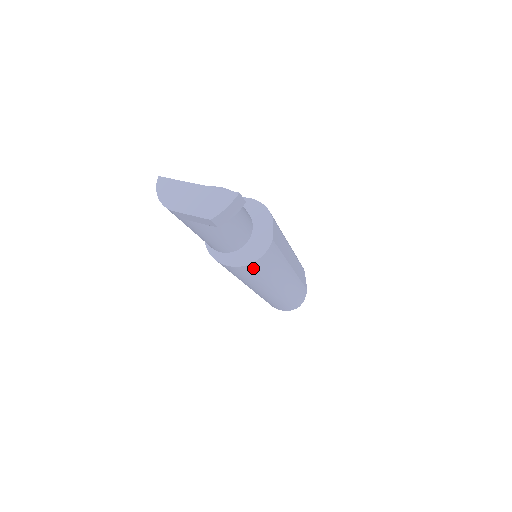
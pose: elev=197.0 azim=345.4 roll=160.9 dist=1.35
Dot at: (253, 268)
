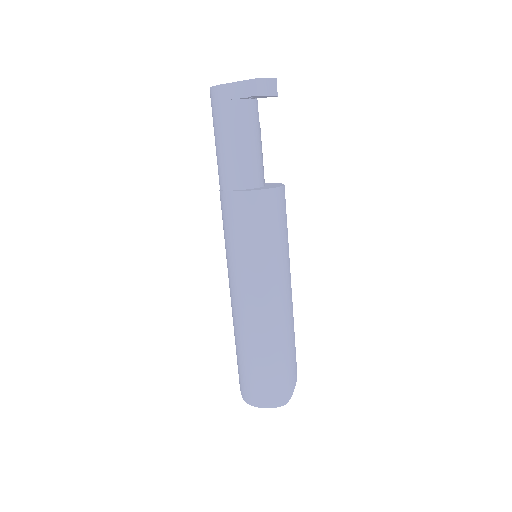
Dot at: (266, 204)
